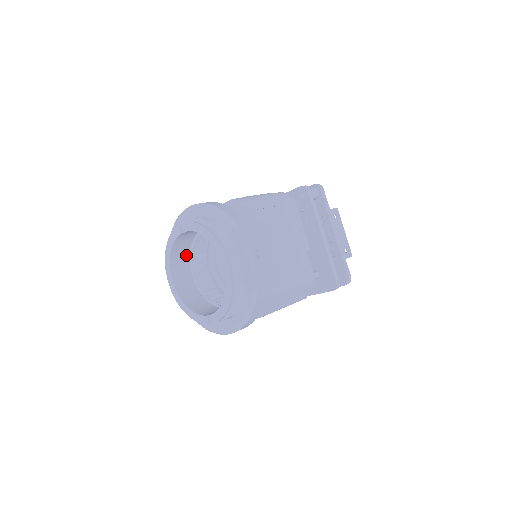
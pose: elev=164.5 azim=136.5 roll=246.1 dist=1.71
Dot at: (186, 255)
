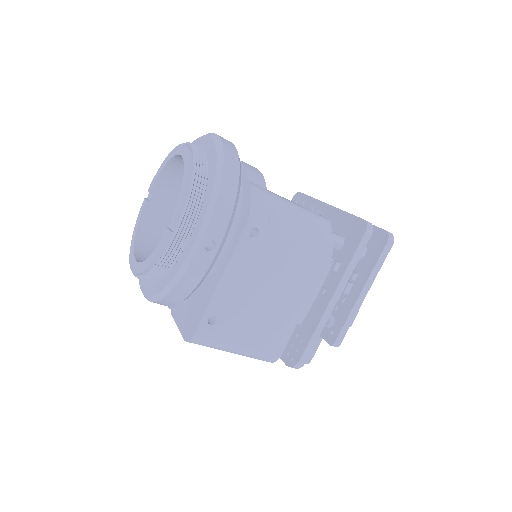
Dot at: occluded
